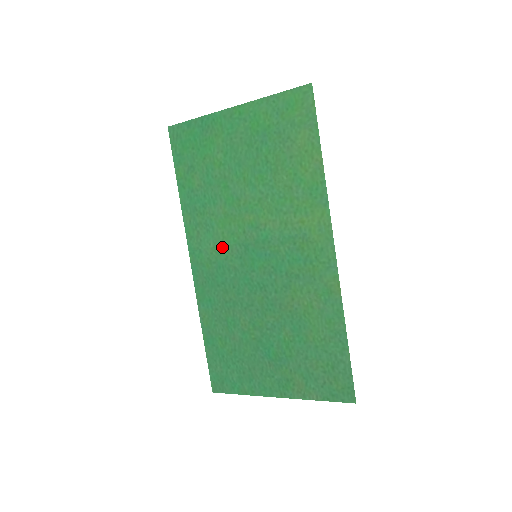
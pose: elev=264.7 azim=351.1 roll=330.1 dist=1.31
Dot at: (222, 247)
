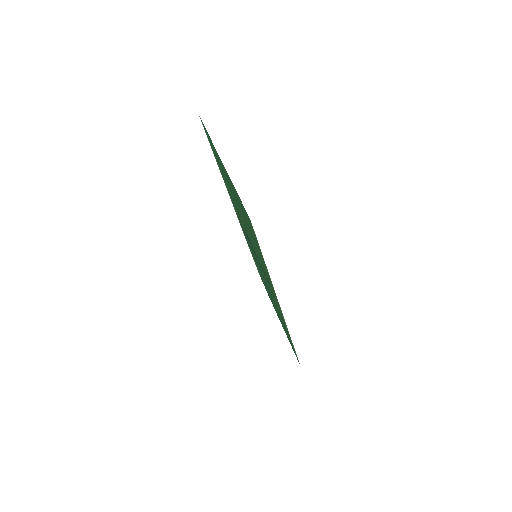
Dot at: (243, 227)
